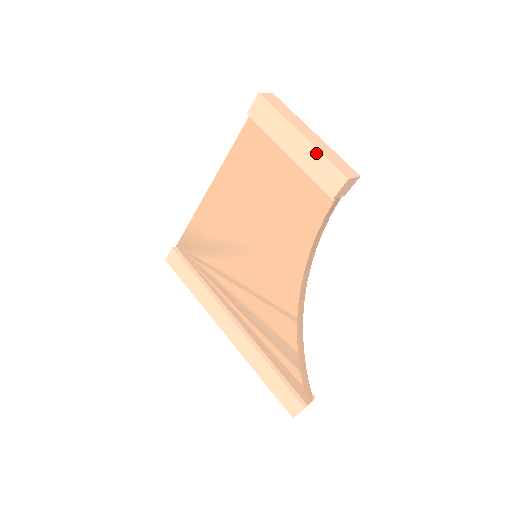
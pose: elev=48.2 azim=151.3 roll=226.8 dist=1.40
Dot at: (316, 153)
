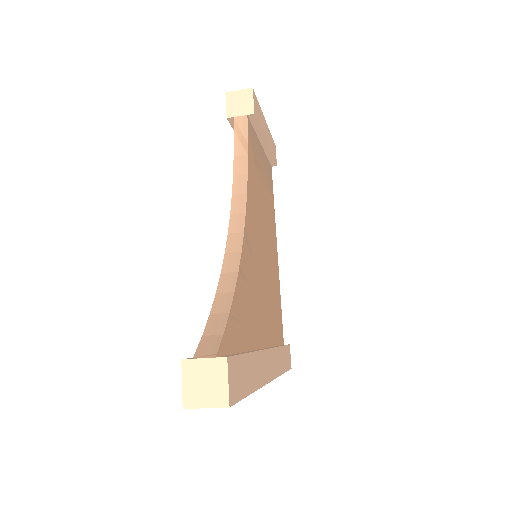
Dot at: occluded
